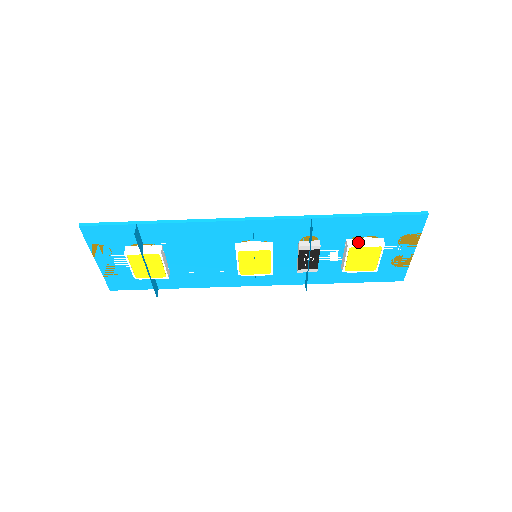
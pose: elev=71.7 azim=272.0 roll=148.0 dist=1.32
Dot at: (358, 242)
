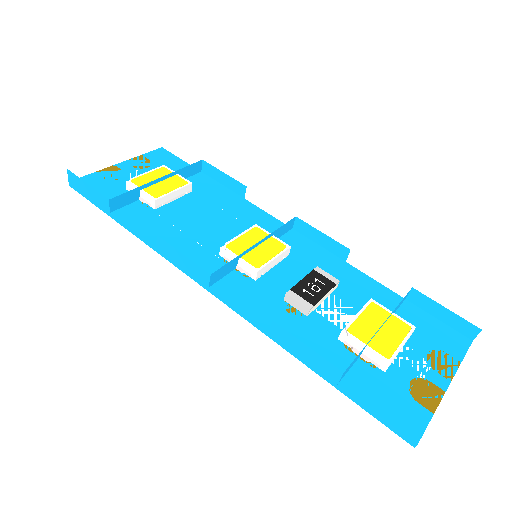
Dot at: (382, 310)
